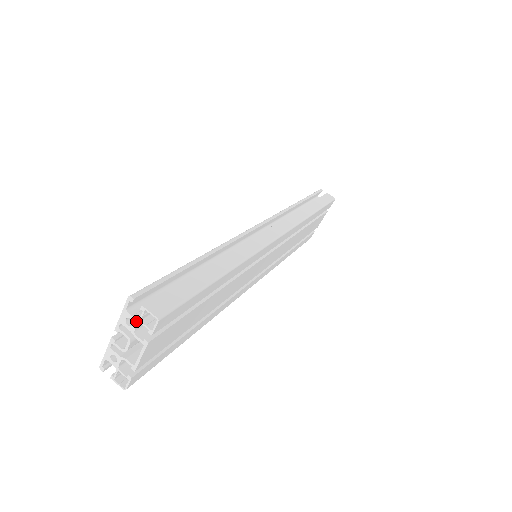
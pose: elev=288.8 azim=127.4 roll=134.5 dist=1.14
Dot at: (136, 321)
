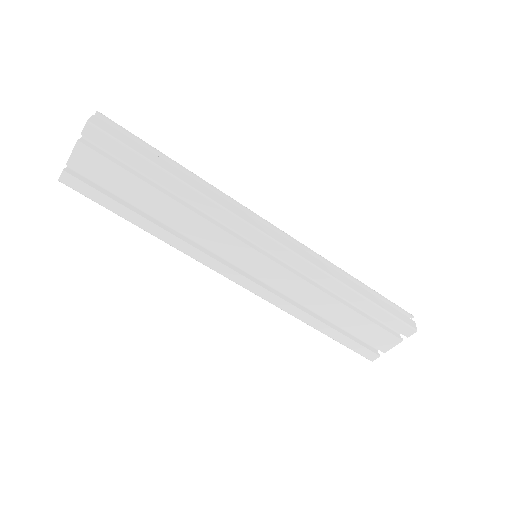
Dot at: occluded
